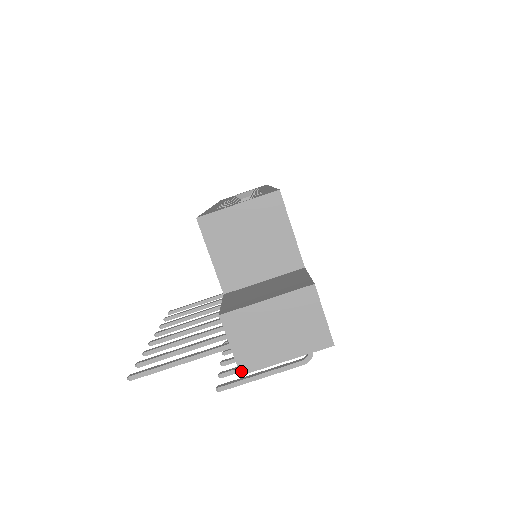
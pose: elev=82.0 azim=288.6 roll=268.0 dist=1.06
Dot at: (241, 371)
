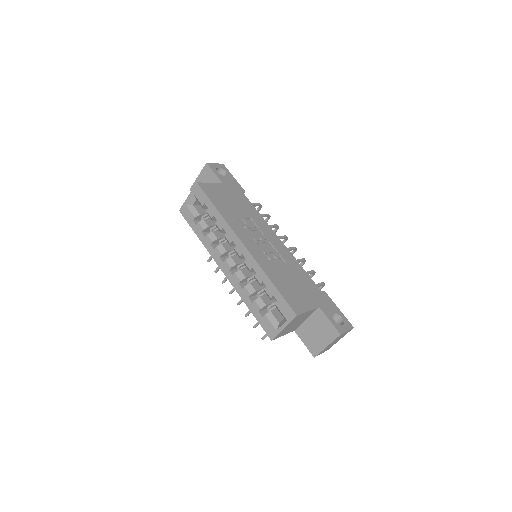
Dot at: occluded
